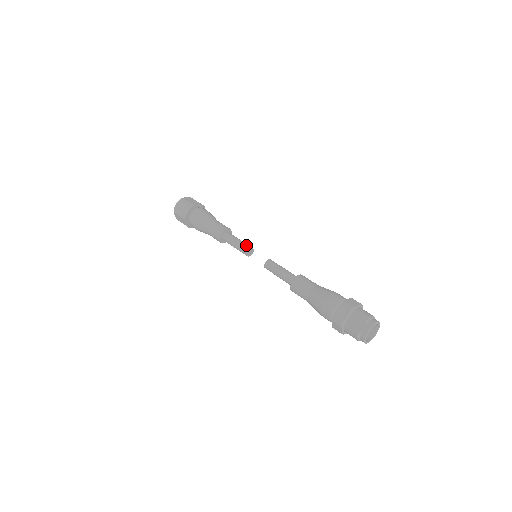
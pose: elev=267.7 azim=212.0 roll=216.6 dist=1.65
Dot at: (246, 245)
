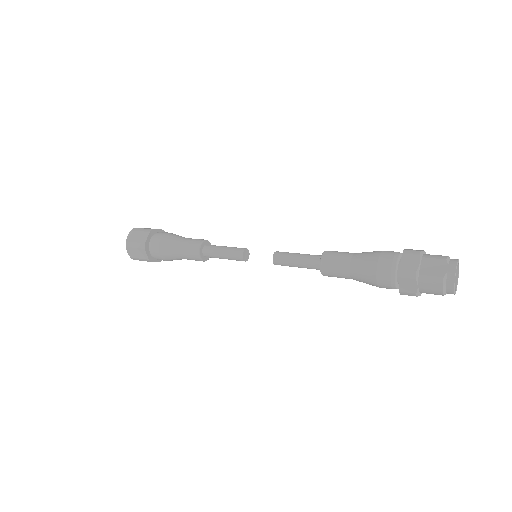
Dot at: (239, 248)
